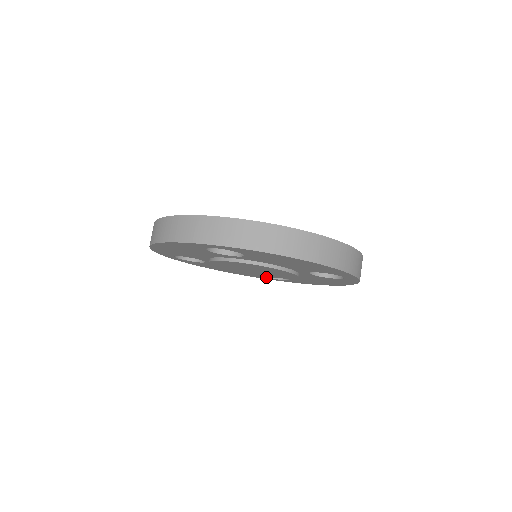
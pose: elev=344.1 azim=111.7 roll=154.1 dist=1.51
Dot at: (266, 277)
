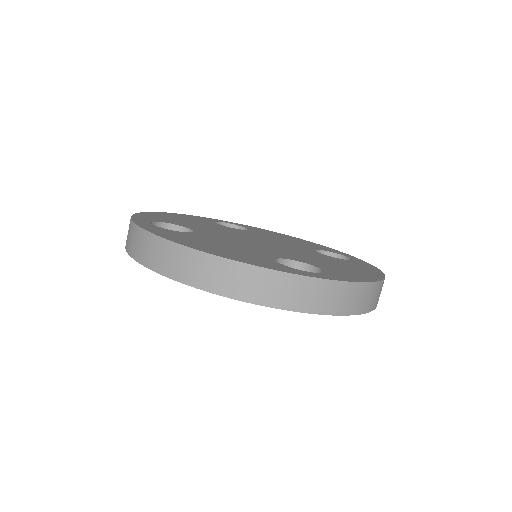
Dot at: occluded
